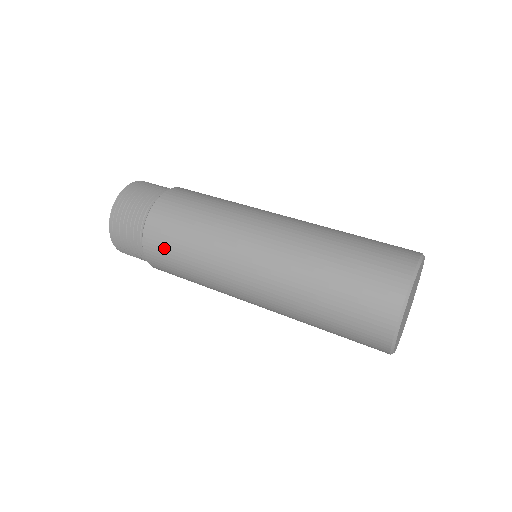
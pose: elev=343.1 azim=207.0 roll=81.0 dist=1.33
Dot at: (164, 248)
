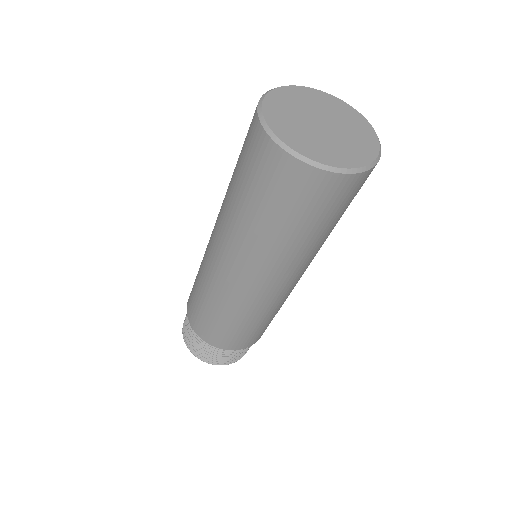
Dot at: (191, 298)
